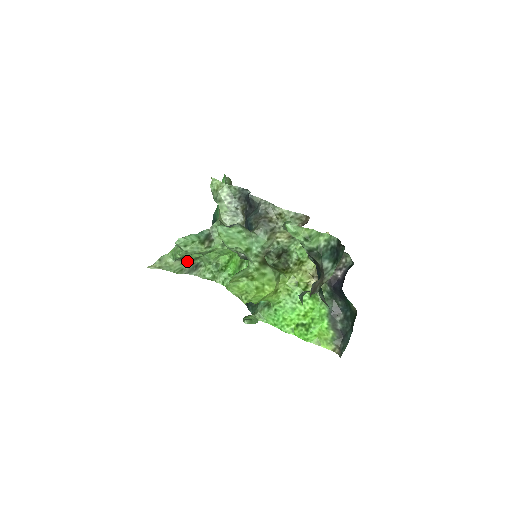
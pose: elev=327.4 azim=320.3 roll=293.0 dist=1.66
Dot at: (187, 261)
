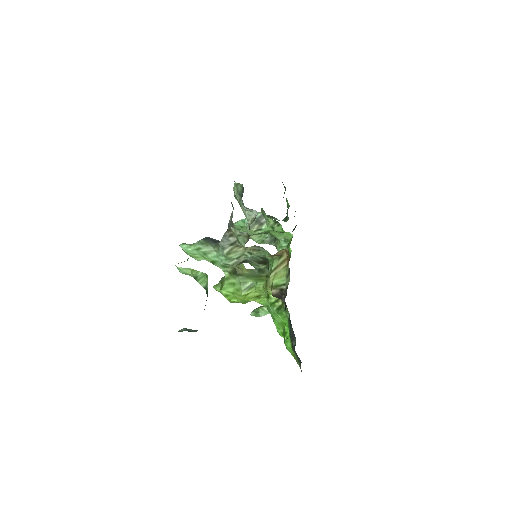
Dot at: (265, 234)
